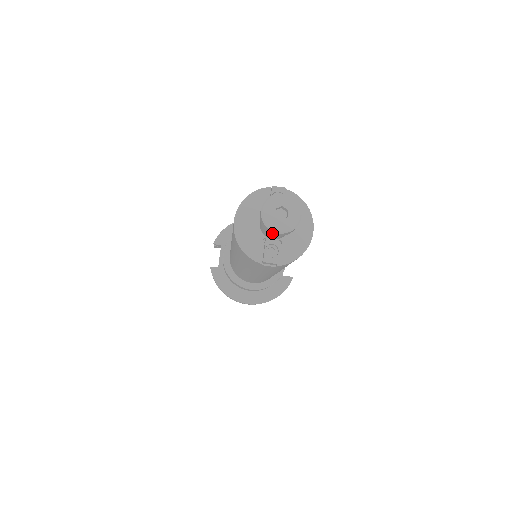
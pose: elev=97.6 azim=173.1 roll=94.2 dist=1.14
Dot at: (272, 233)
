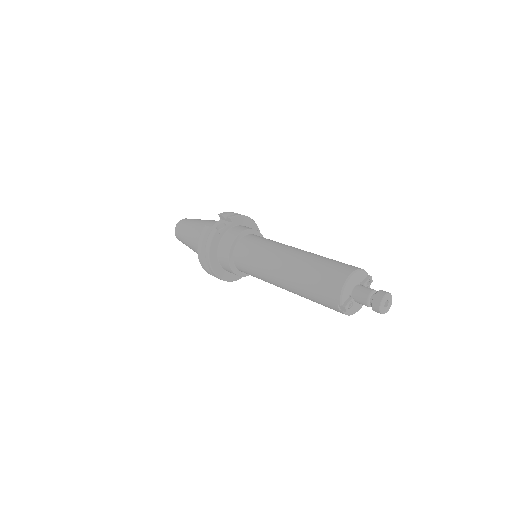
Dot at: (375, 307)
